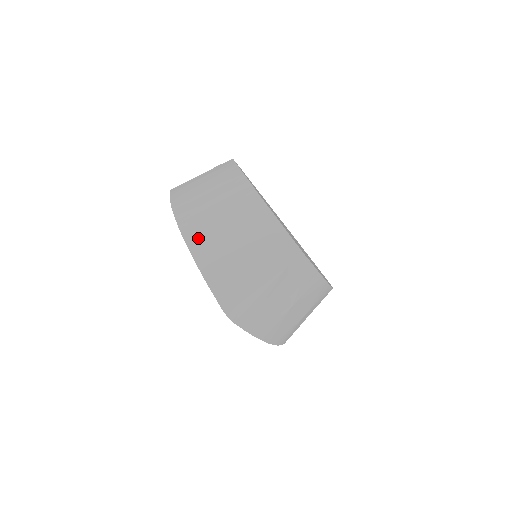
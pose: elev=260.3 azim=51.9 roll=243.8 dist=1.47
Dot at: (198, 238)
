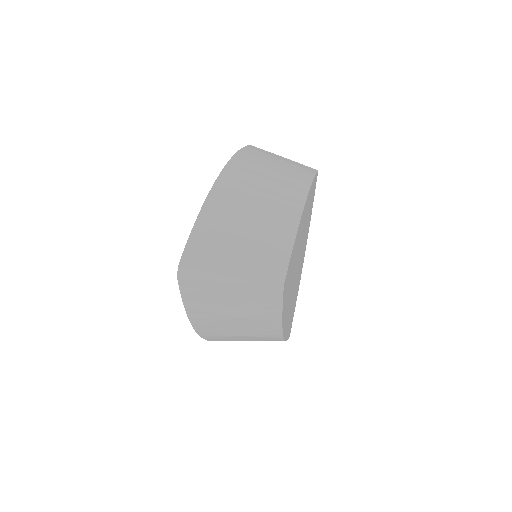
Dot at: (224, 194)
